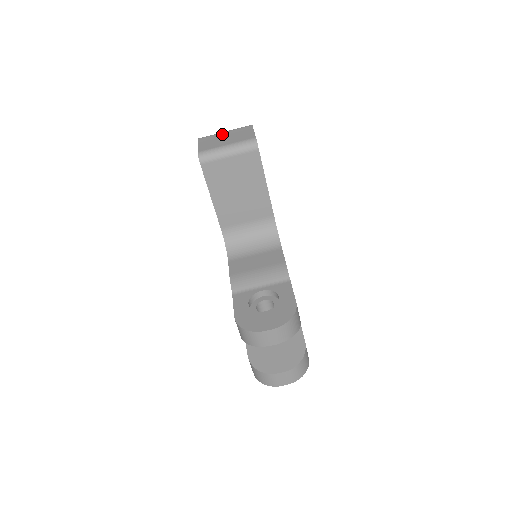
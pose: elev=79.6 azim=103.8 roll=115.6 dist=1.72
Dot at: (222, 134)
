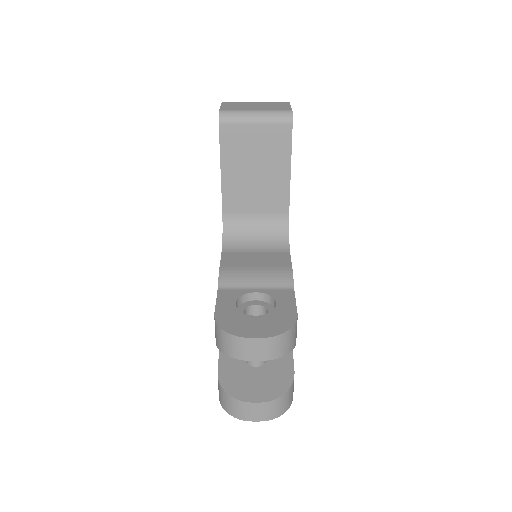
Dot at: (252, 102)
